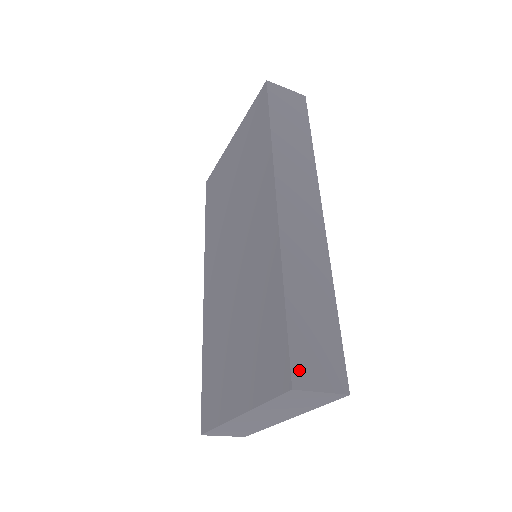
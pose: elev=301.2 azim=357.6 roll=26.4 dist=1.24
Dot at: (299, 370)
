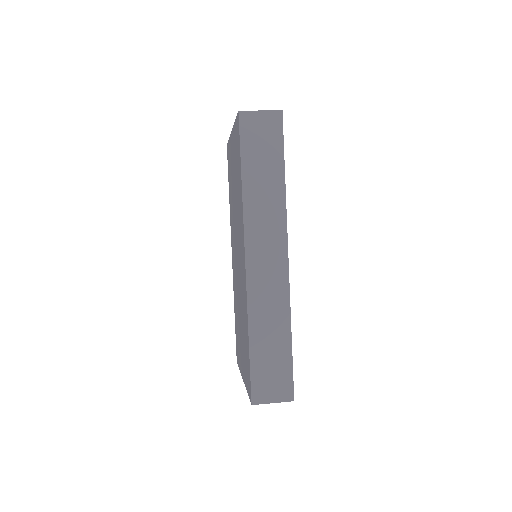
Dot at: (257, 392)
